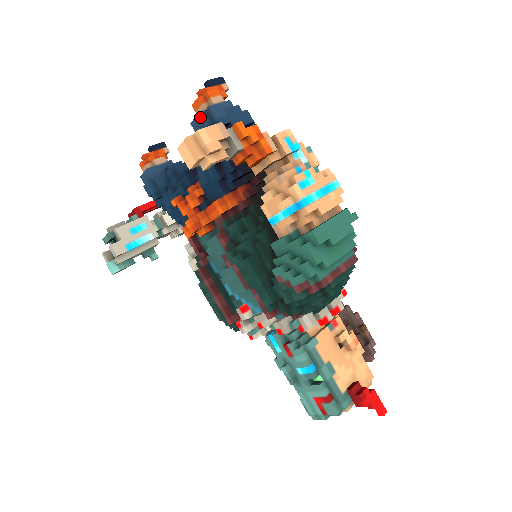
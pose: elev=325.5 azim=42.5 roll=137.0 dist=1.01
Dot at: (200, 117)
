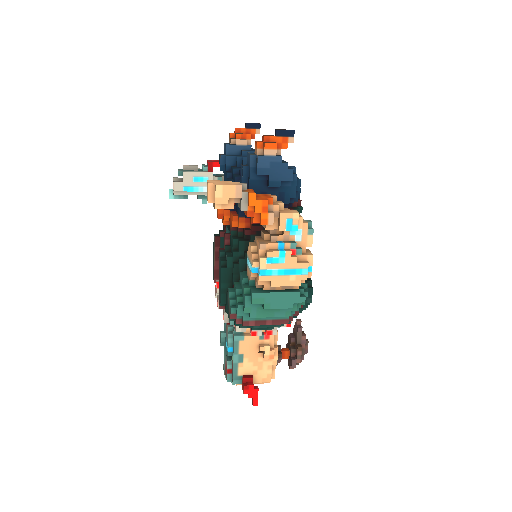
Dot at: (250, 157)
